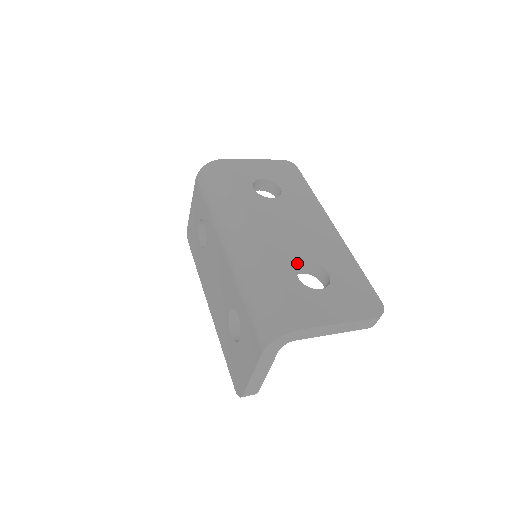
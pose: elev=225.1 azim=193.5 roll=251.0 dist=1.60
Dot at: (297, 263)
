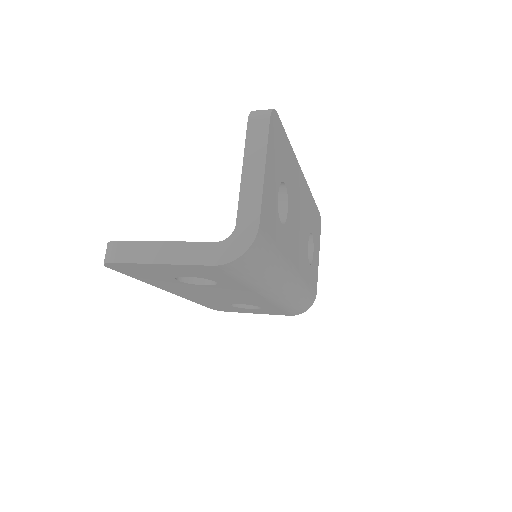
Dot at: occluded
